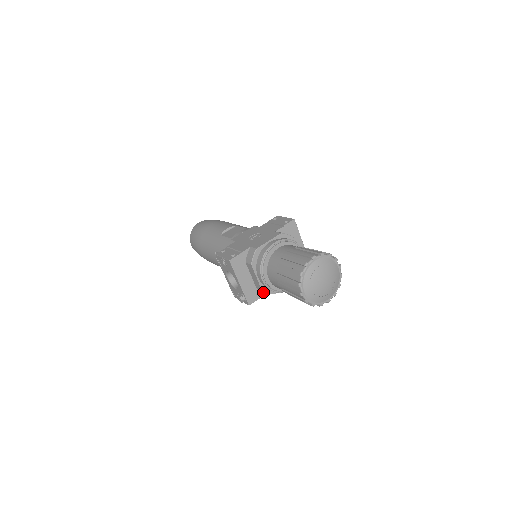
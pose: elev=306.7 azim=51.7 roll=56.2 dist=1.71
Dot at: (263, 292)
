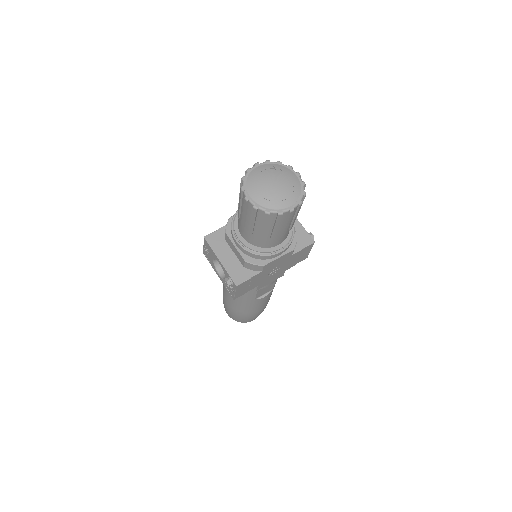
Dot at: (254, 272)
